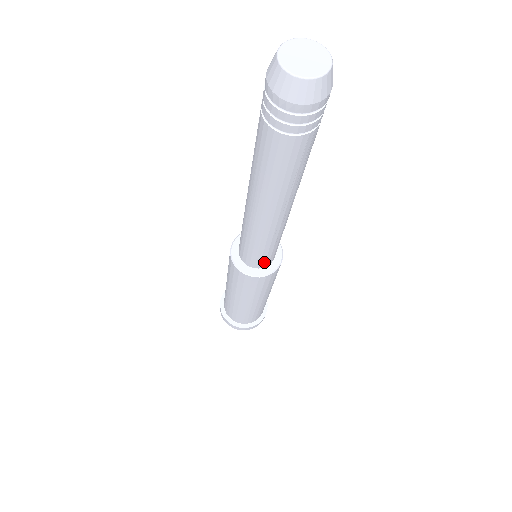
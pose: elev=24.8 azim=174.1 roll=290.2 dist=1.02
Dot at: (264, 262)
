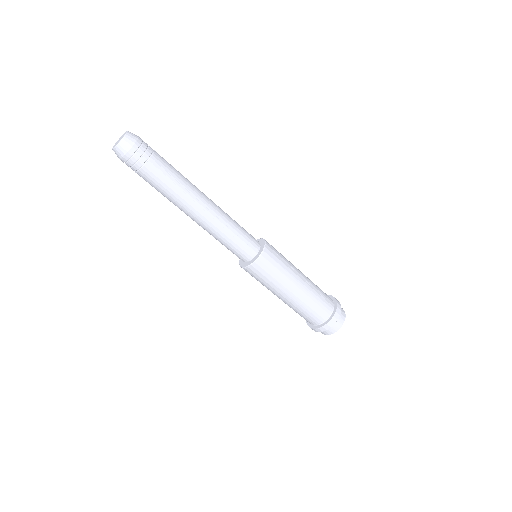
Dot at: (248, 251)
